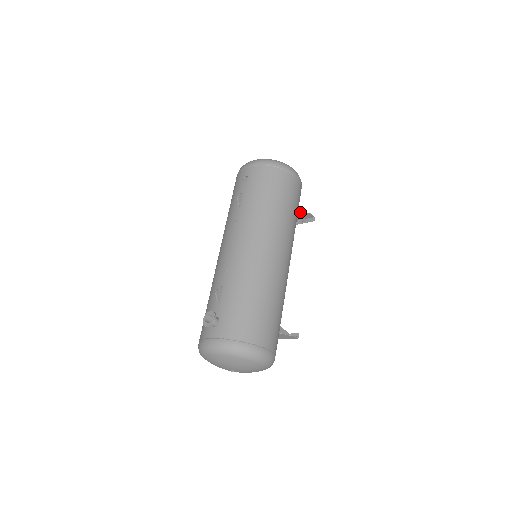
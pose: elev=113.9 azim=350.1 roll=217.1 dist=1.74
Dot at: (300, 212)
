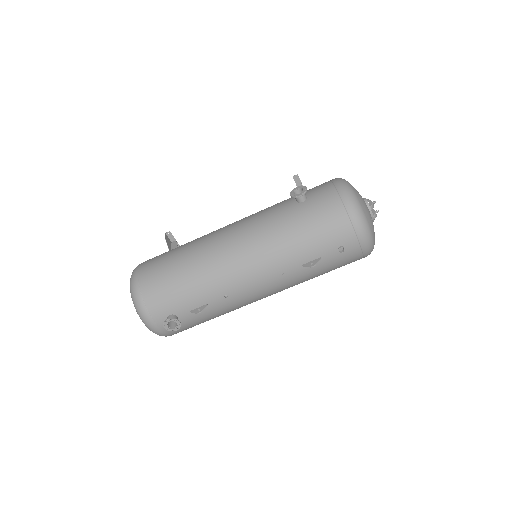
Dot at: occluded
